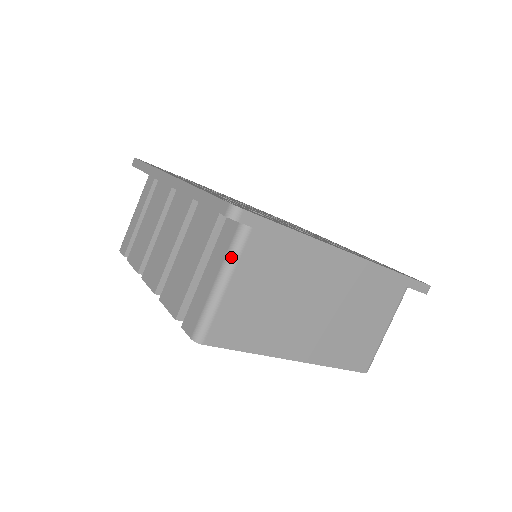
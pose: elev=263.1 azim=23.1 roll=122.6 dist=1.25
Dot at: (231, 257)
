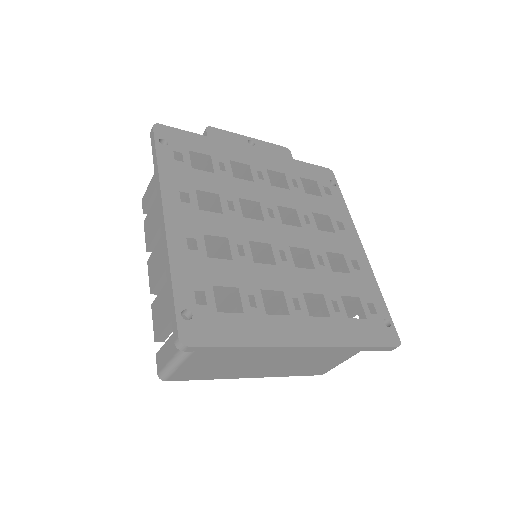
Dot at: occluded
